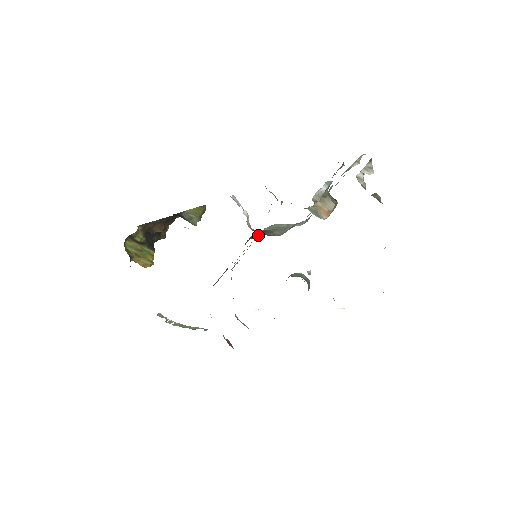
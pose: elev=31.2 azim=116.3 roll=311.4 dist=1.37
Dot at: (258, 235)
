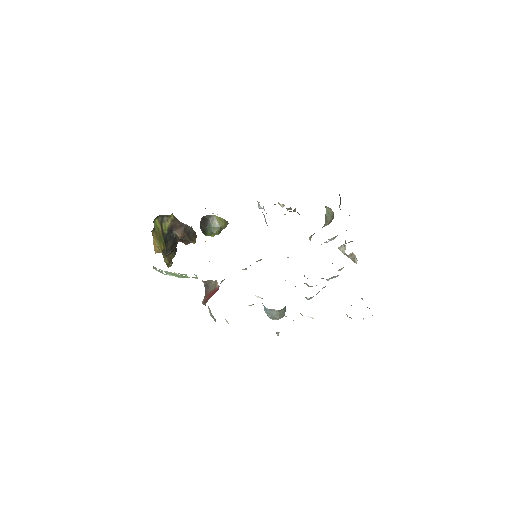
Dot at: occluded
